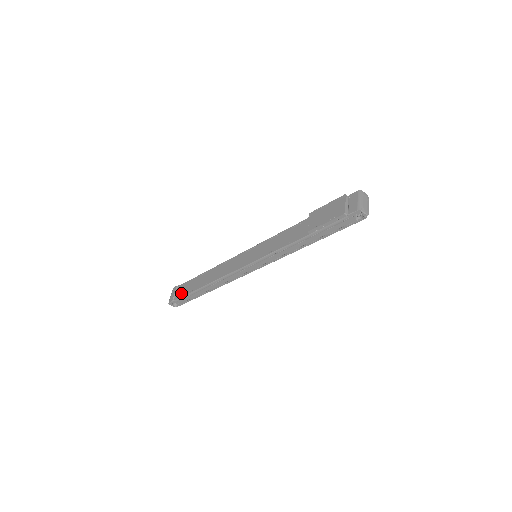
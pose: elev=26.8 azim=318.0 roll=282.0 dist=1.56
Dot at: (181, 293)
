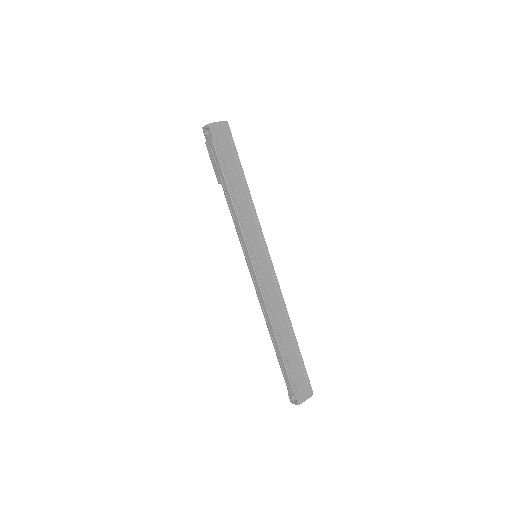
Dot at: occluded
